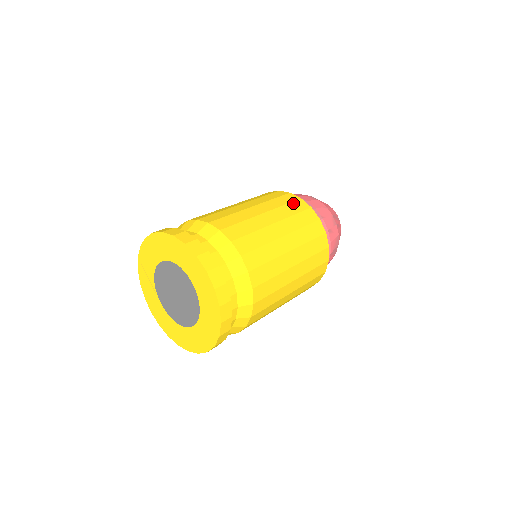
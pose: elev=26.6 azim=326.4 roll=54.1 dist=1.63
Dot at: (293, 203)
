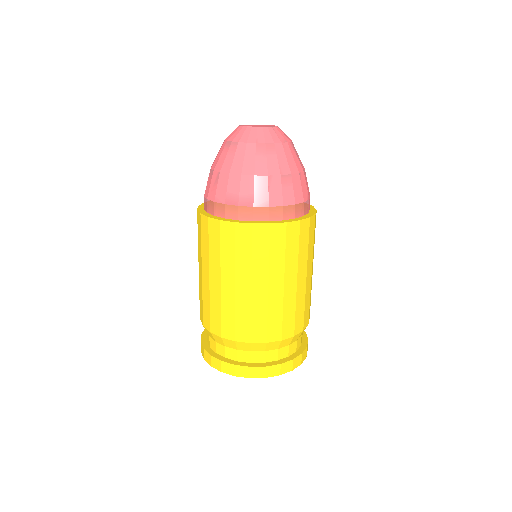
Dot at: (301, 237)
